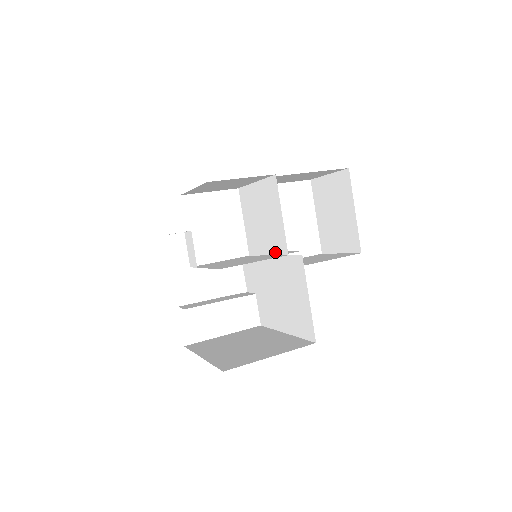
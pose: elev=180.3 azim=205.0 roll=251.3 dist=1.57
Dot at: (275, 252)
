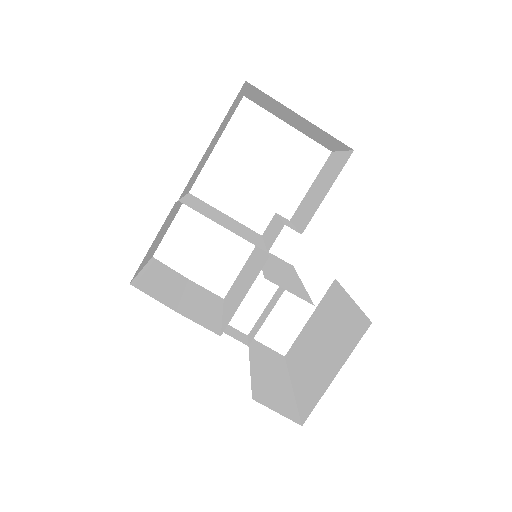
Dot at: (263, 248)
